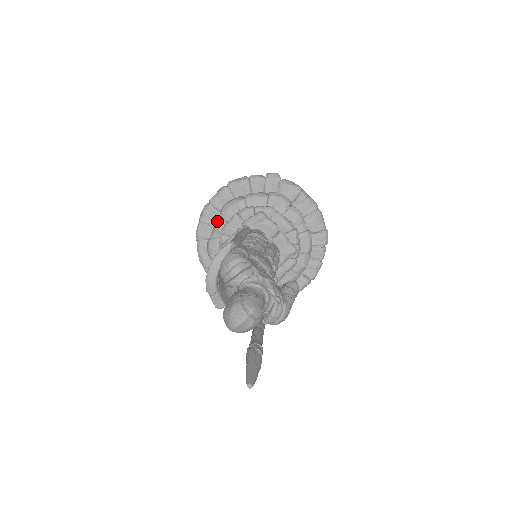
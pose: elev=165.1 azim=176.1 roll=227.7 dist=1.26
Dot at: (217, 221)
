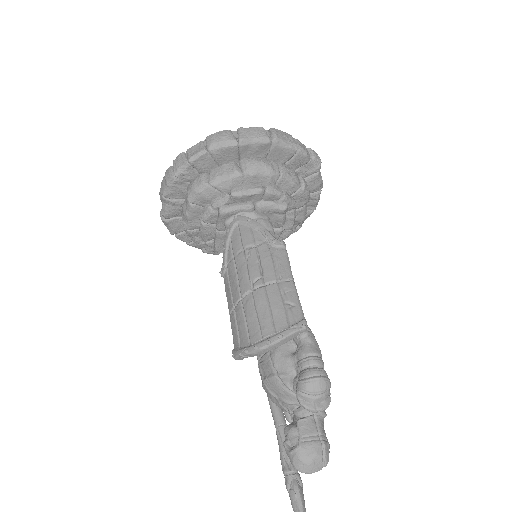
Dot at: (235, 176)
